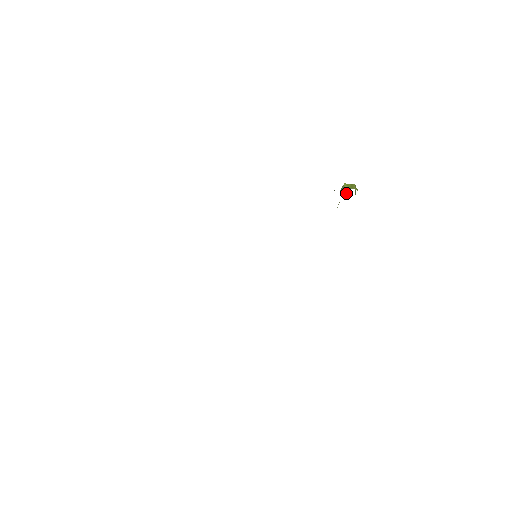
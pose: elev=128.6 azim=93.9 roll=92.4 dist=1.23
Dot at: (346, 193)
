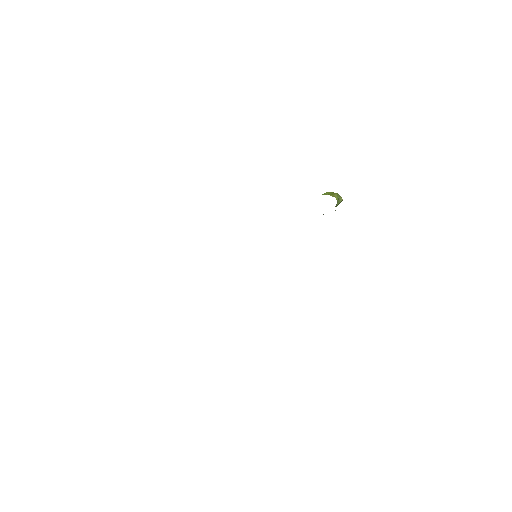
Dot at: occluded
